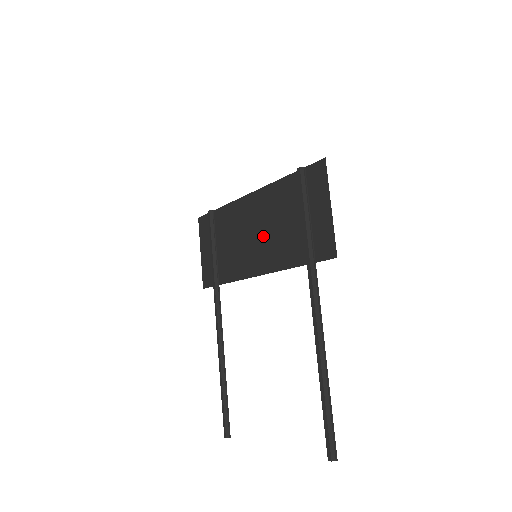
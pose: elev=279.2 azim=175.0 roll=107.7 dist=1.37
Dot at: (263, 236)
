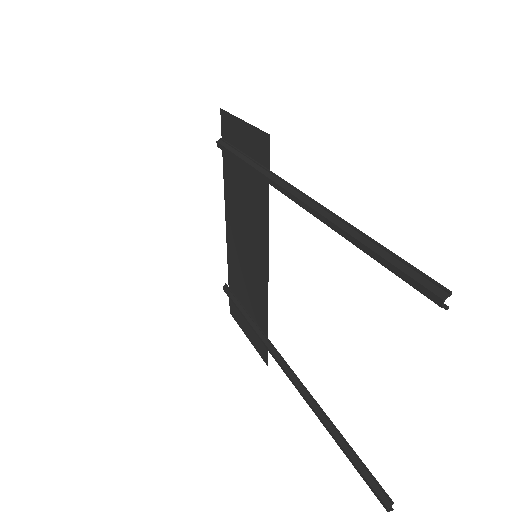
Dot at: (247, 233)
